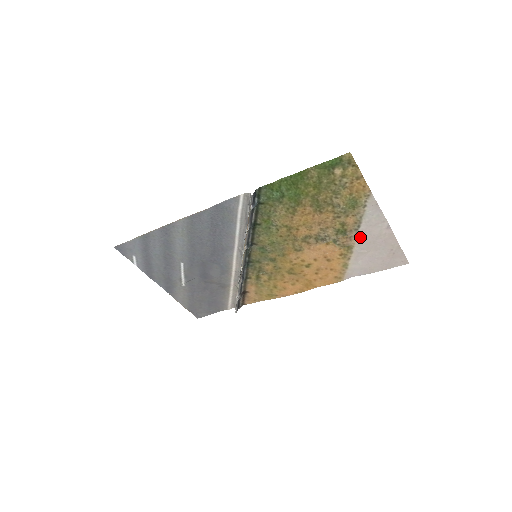
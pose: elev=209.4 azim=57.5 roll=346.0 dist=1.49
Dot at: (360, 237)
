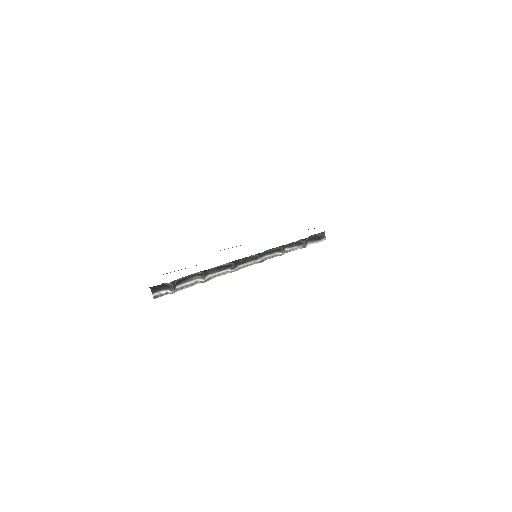
Dot at: occluded
